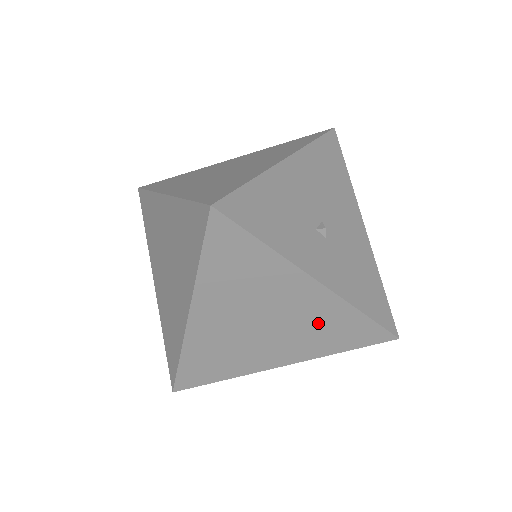
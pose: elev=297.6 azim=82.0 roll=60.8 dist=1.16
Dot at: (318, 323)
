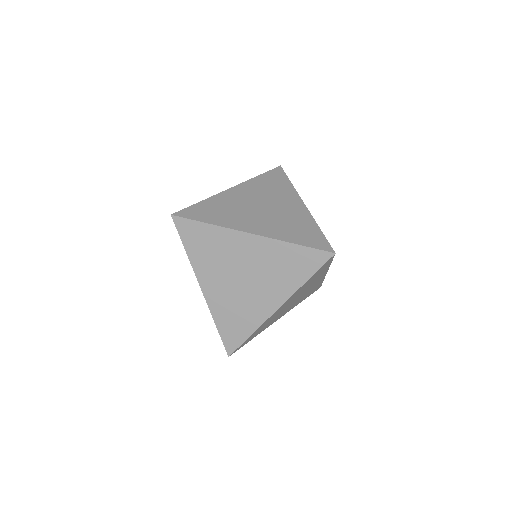
Dot at: (309, 291)
